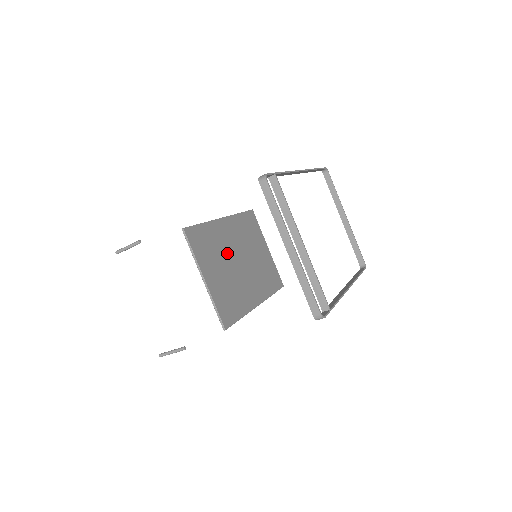
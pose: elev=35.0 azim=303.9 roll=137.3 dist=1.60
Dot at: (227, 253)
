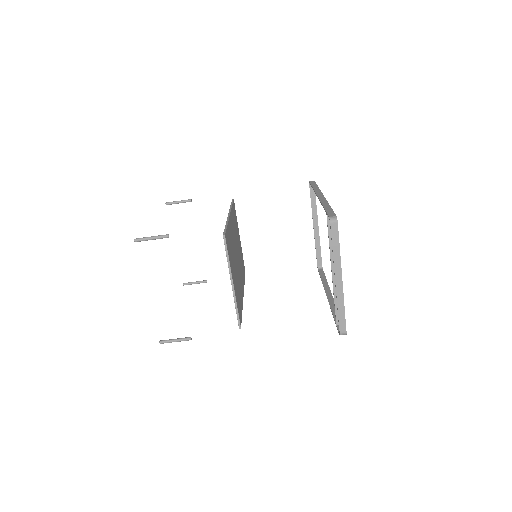
Dot at: (234, 251)
